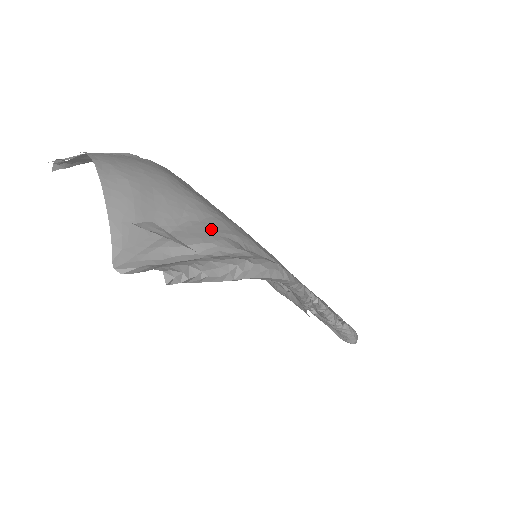
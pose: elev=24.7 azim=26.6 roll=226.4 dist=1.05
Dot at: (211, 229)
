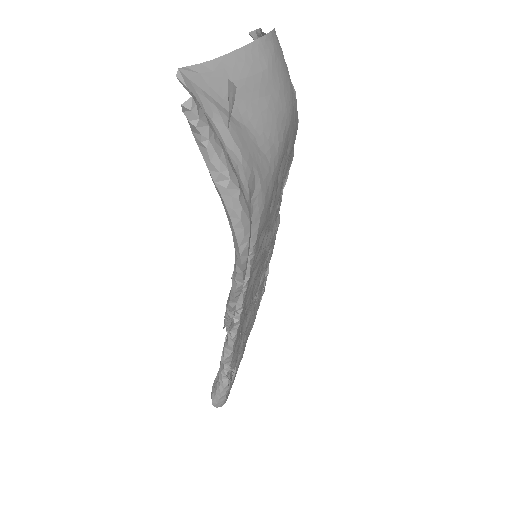
Dot at: (256, 158)
